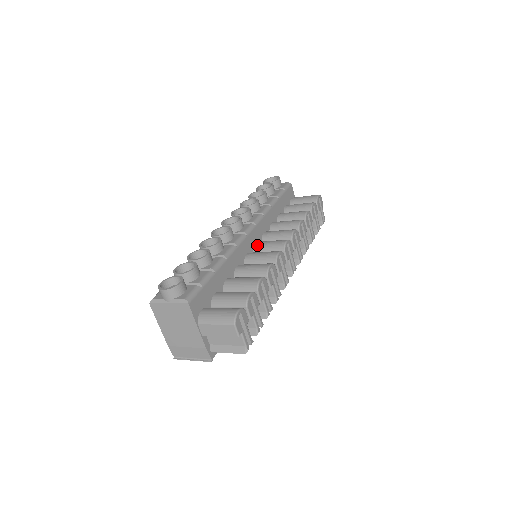
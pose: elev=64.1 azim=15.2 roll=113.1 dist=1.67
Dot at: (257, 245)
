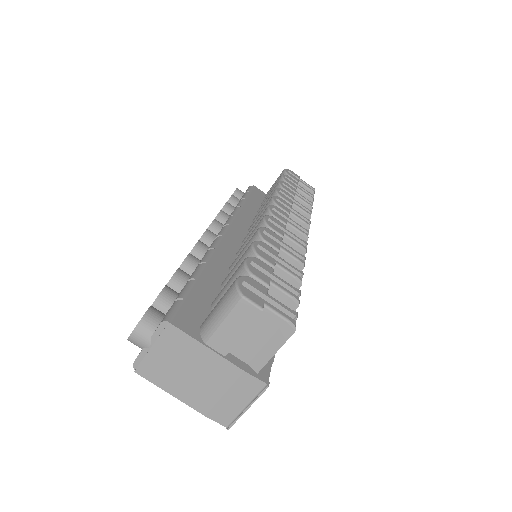
Dot at: (244, 240)
